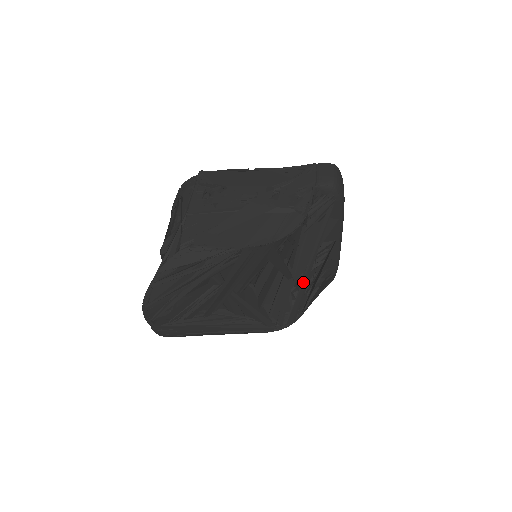
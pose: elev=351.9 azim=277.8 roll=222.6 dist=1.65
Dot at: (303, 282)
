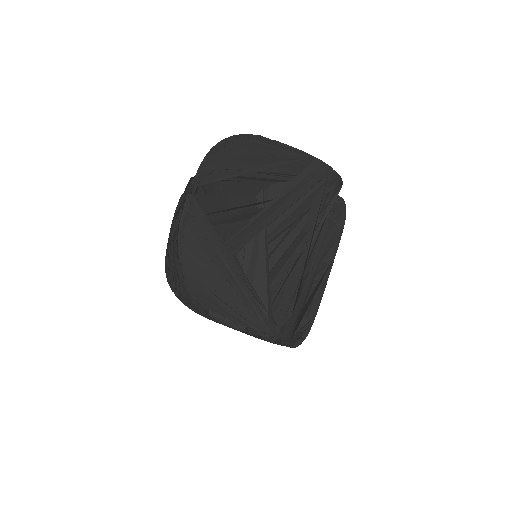
Dot at: (309, 281)
